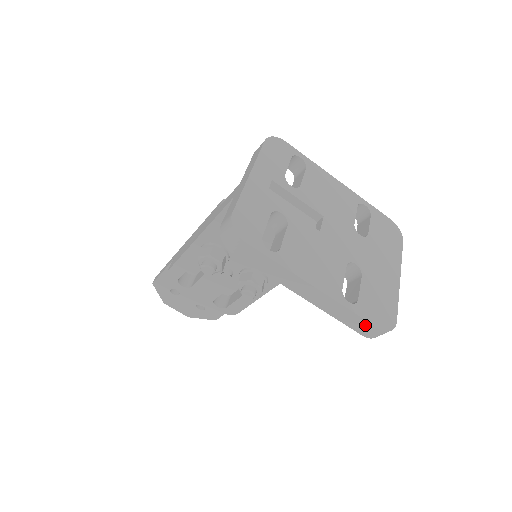
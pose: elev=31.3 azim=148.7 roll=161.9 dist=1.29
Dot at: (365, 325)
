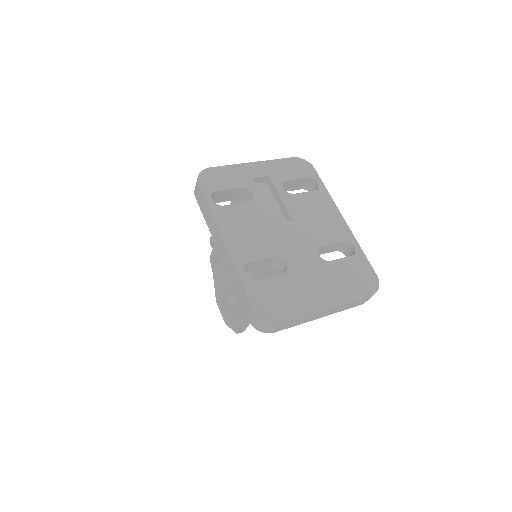
Dot at: (247, 302)
